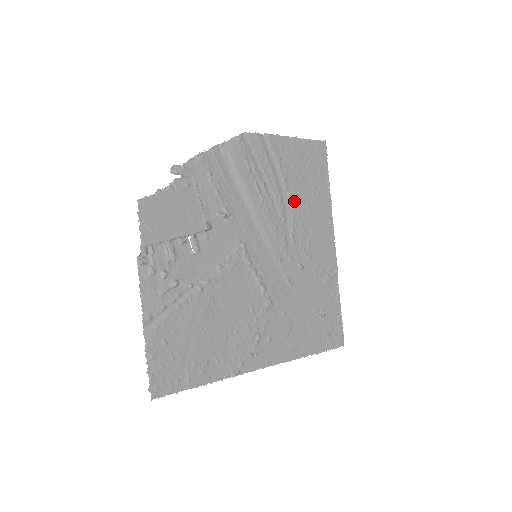
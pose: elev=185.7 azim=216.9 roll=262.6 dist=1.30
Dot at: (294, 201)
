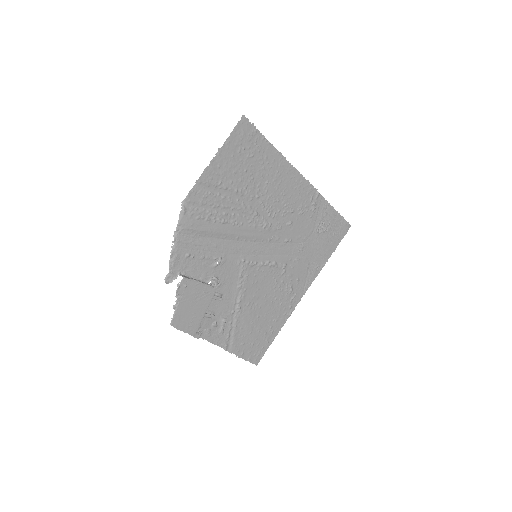
Dot at: (254, 193)
